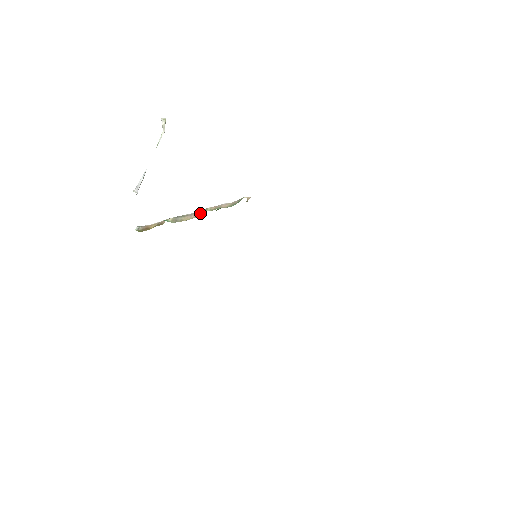
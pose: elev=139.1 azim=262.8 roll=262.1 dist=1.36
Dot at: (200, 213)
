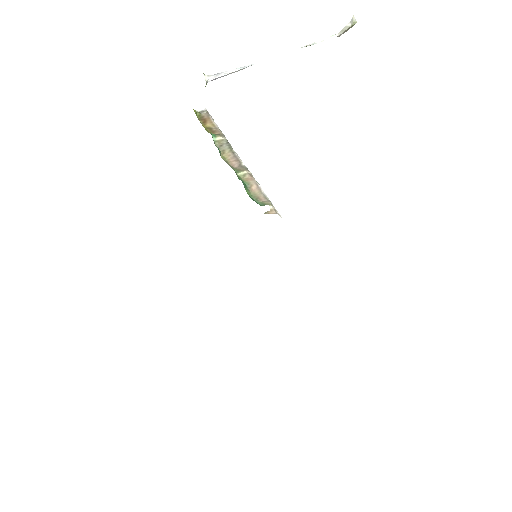
Dot at: (239, 166)
